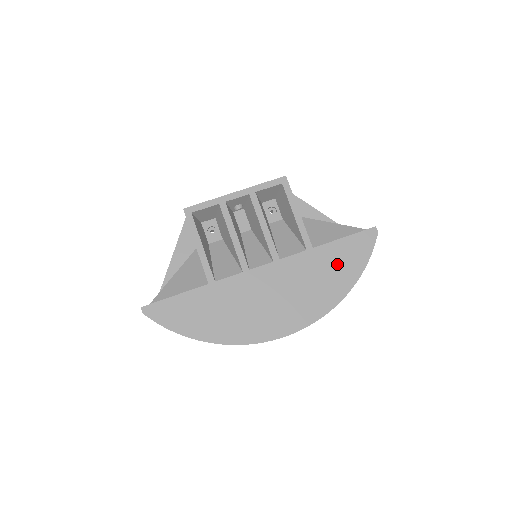
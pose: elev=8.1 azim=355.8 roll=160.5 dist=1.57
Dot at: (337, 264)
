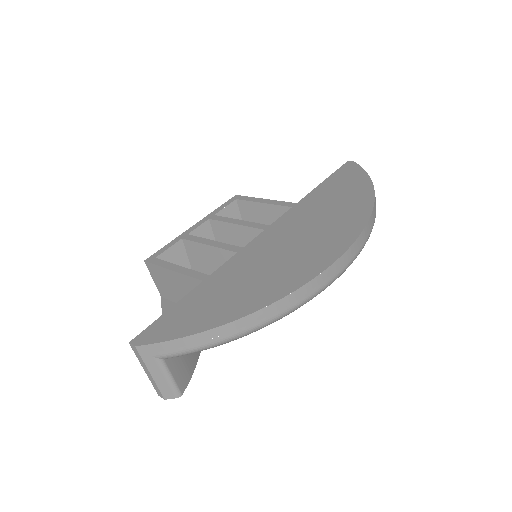
Dot at: (339, 190)
